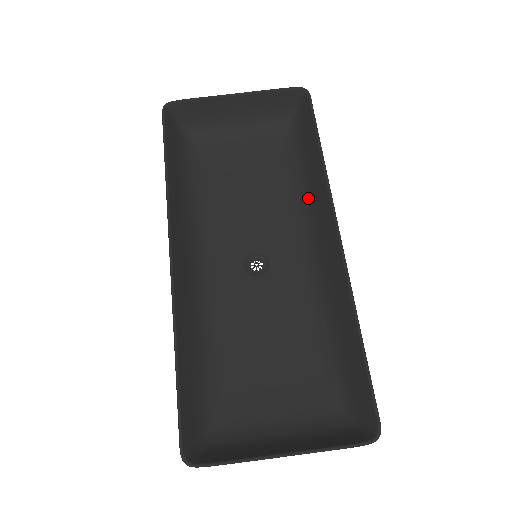
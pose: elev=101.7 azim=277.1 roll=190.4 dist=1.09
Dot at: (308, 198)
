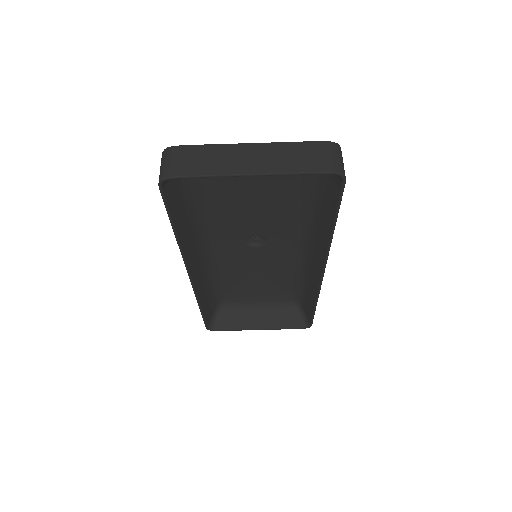
Dot at: (311, 224)
